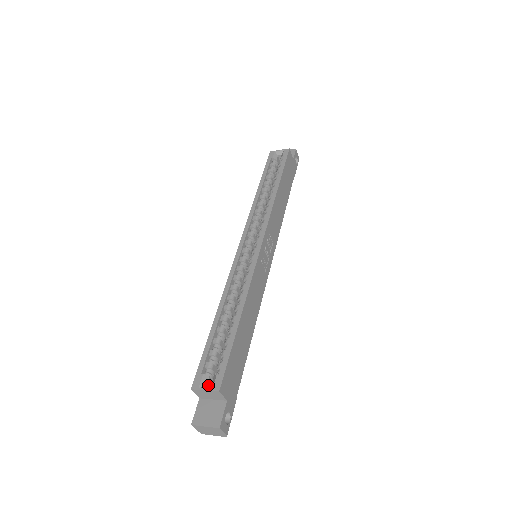
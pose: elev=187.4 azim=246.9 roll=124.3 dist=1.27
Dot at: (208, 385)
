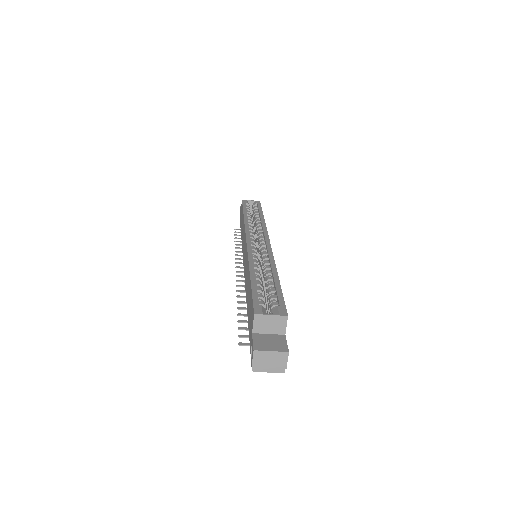
Dot at: occluded
